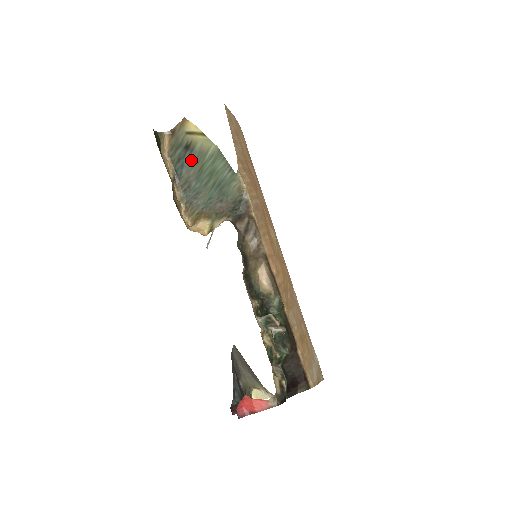
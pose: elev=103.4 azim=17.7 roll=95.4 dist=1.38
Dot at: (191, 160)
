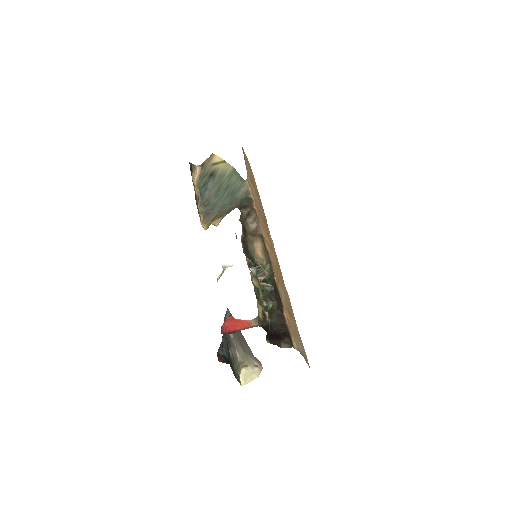
Dot at: (213, 183)
